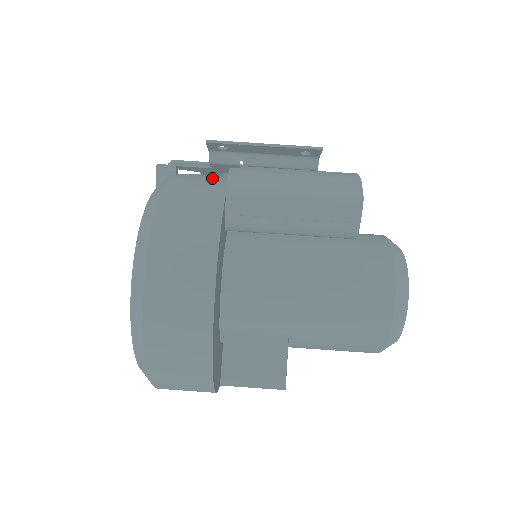
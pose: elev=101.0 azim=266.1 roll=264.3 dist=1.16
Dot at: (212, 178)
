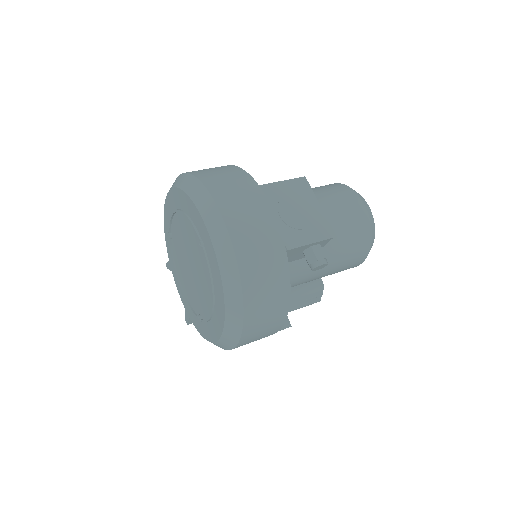
Dot at: occluded
